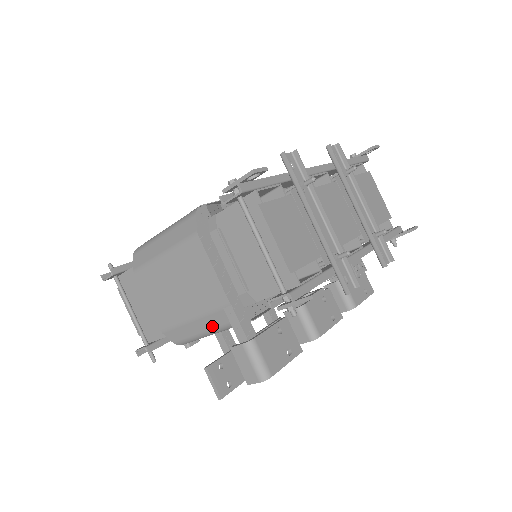
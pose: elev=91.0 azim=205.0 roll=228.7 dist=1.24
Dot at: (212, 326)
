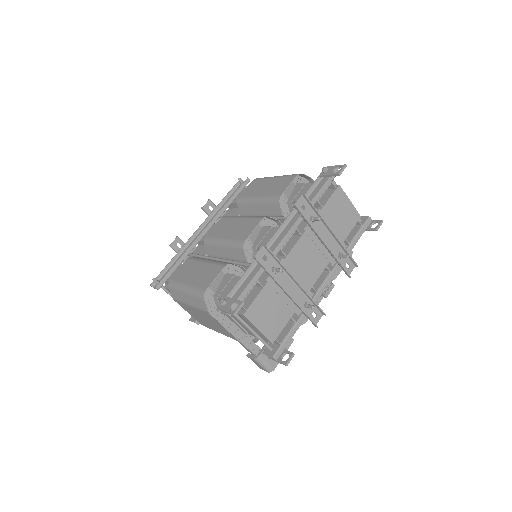
Dot at: occluded
